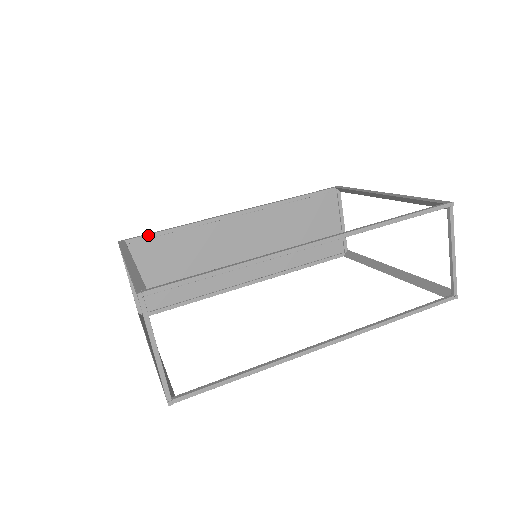
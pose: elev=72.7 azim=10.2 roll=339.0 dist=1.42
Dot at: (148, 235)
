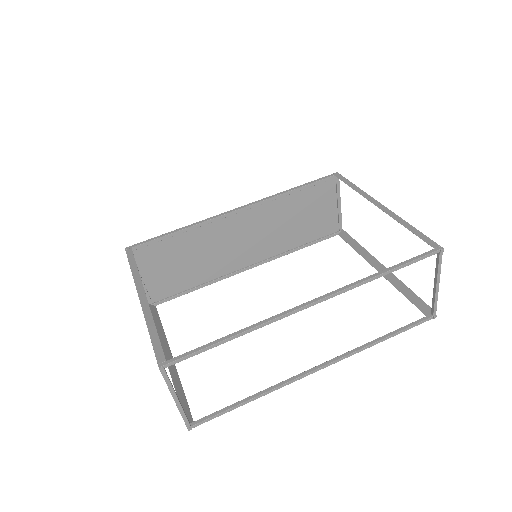
Dot at: (153, 240)
